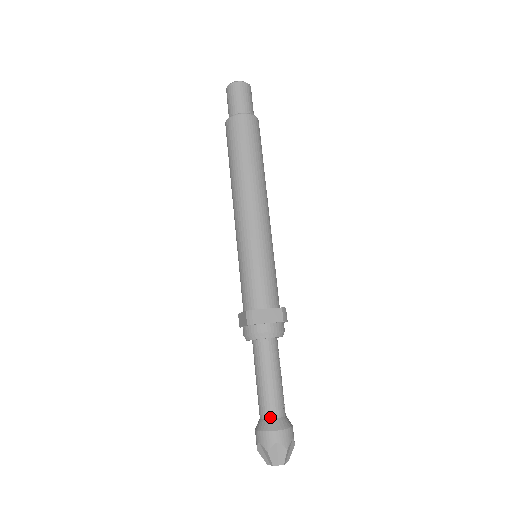
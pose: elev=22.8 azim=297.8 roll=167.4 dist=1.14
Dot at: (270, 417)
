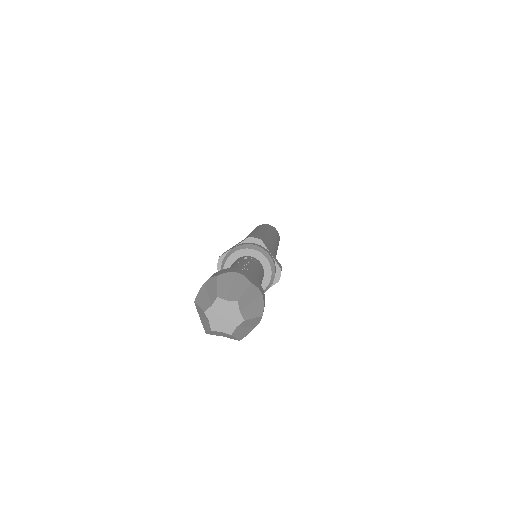
Dot at: occluded
